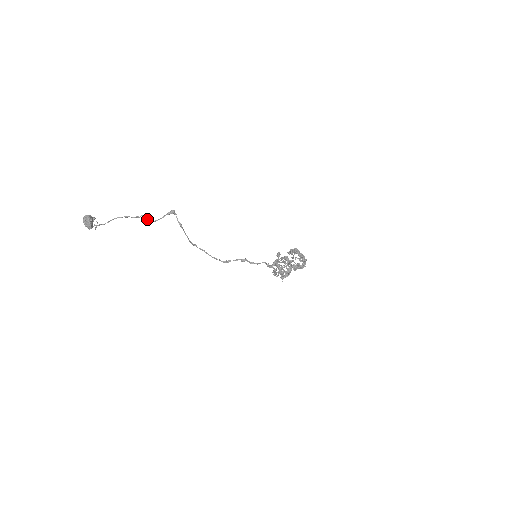
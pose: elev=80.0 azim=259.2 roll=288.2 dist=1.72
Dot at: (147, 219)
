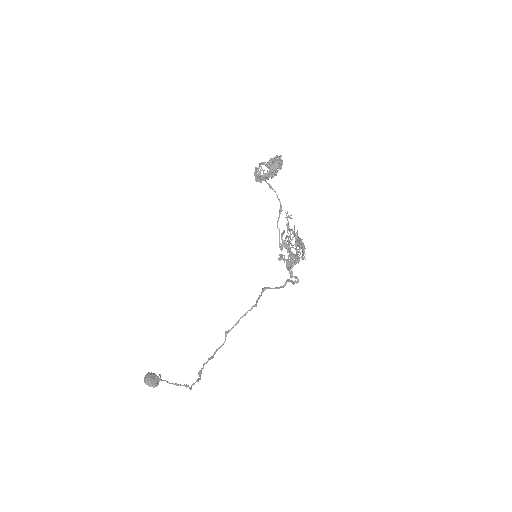
Dot at: occluded
